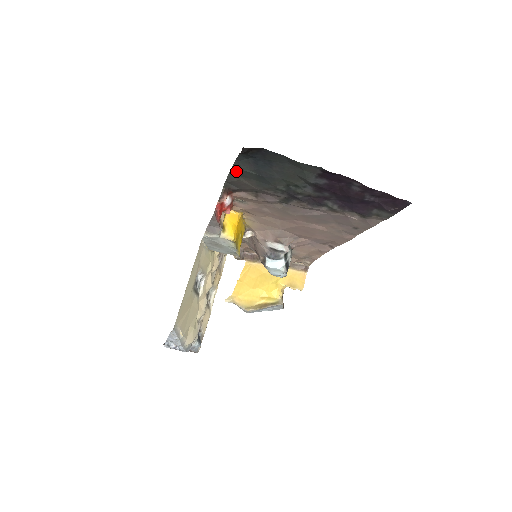
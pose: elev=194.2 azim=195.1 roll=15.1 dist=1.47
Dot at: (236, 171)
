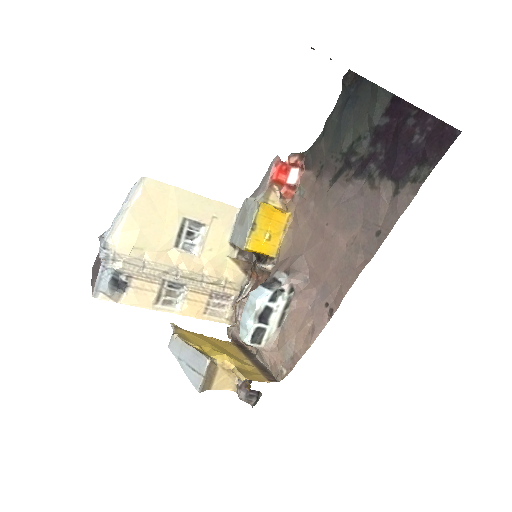
Dot at: (326, 127)
